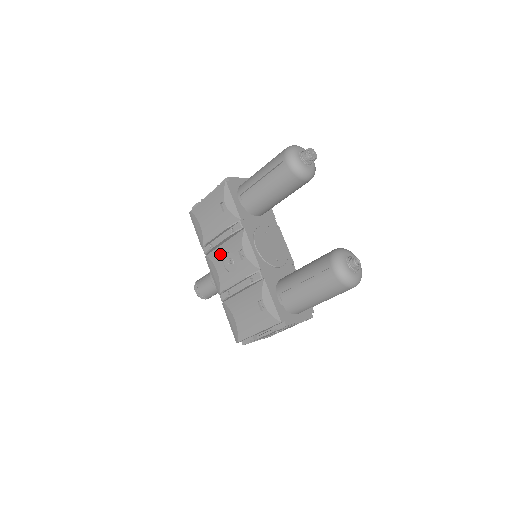
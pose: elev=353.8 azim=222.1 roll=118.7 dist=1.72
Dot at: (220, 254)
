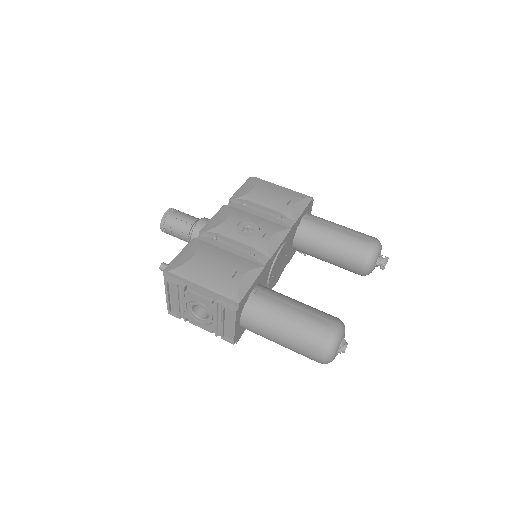
Dot at: (245, 216)
